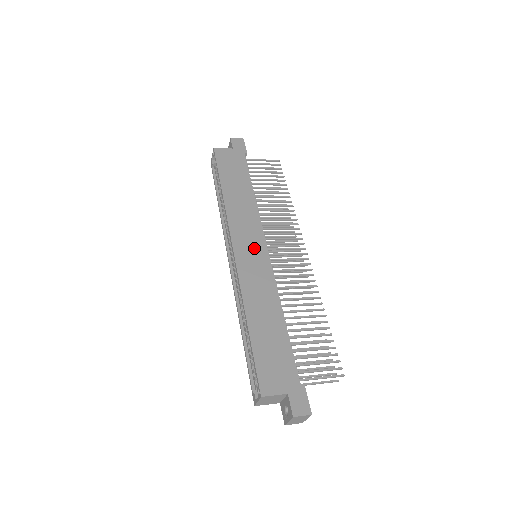
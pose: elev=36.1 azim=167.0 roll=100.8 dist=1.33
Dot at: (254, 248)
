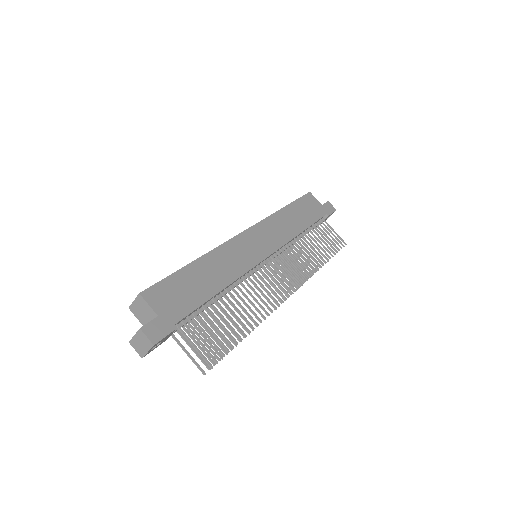
Dot at: (260, 245)
